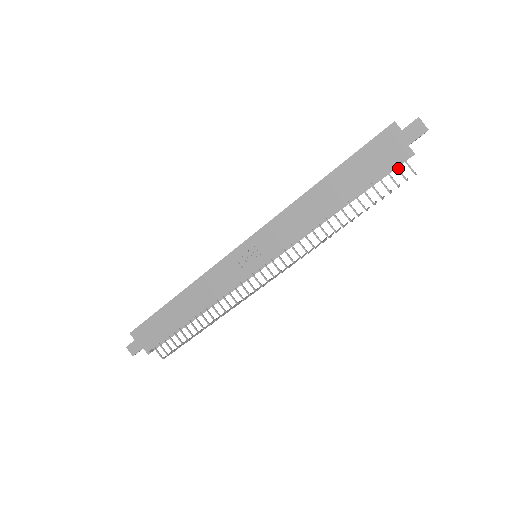
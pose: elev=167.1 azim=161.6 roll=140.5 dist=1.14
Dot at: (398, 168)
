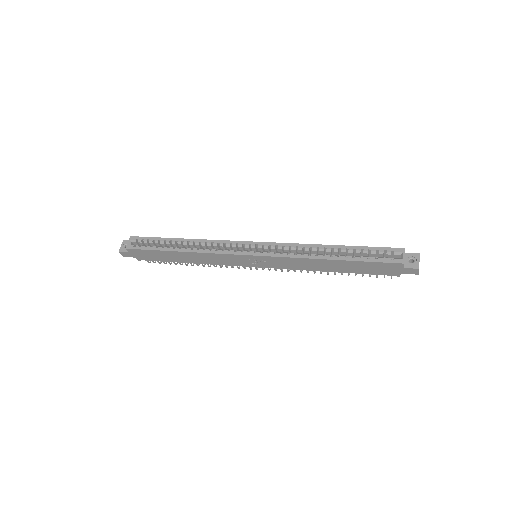
Dot at: (385, 274)
